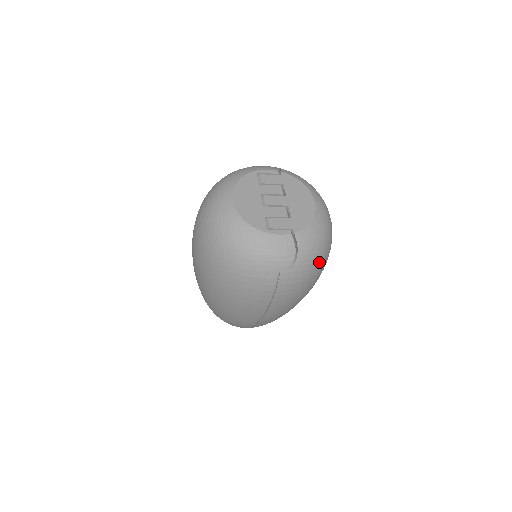
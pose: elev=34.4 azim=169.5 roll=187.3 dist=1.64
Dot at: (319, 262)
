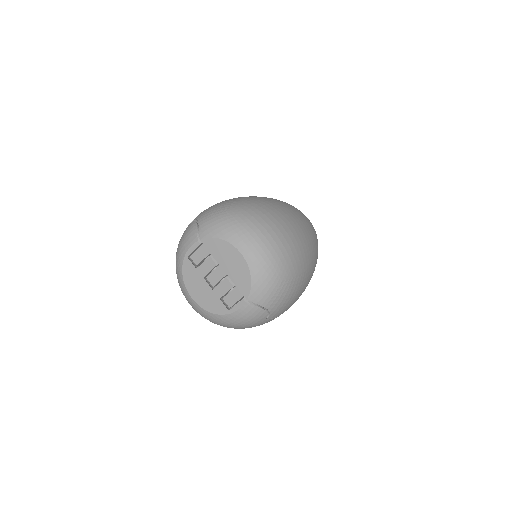
Dot at: (287, 284)
